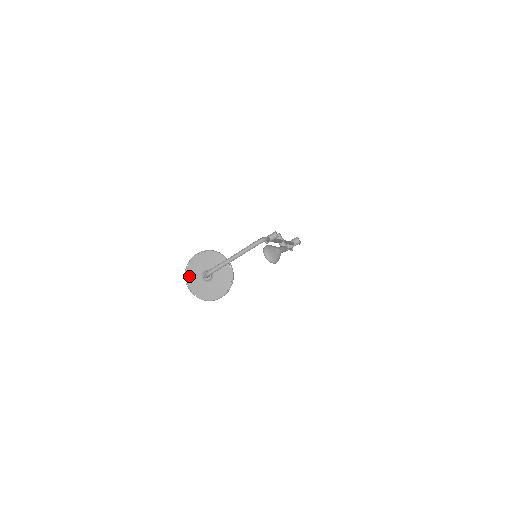
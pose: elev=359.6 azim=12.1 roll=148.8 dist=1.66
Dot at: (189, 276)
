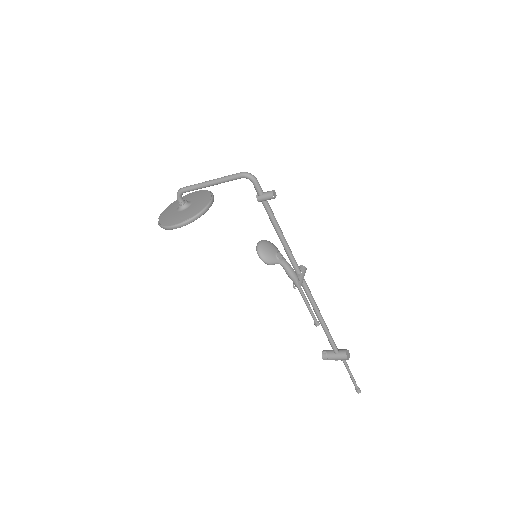
Dot at: (173, 204)
